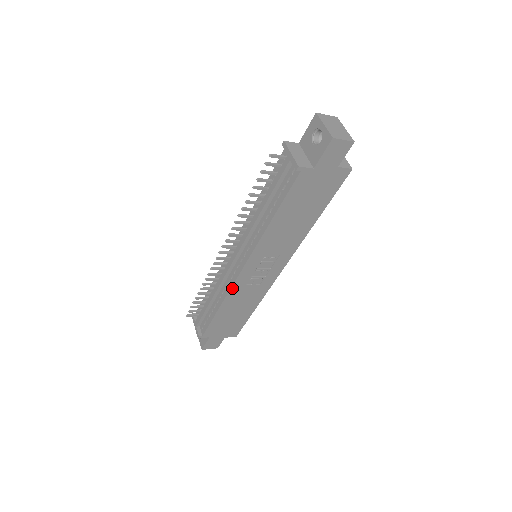
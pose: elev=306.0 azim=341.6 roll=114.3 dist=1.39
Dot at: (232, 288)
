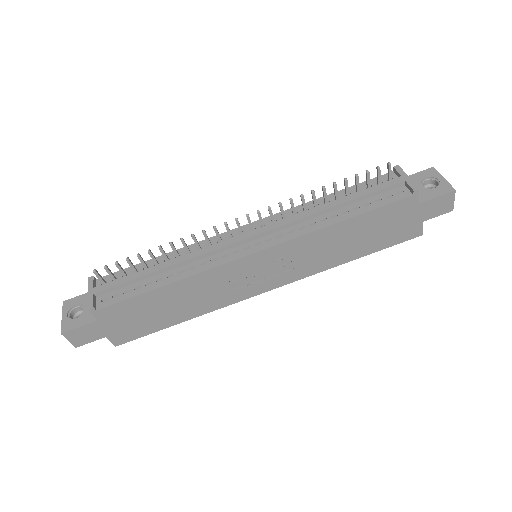
Dot at: (215, 268)
